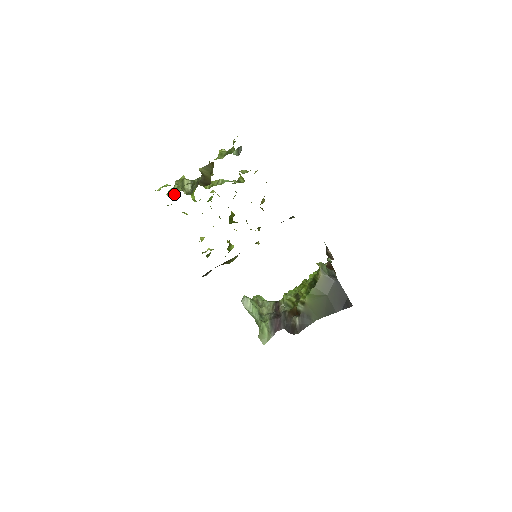
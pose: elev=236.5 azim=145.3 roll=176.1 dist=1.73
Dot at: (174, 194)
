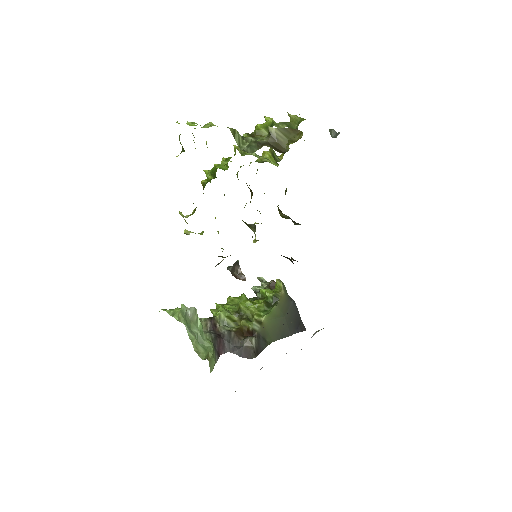
Dot at: (239, 143)
